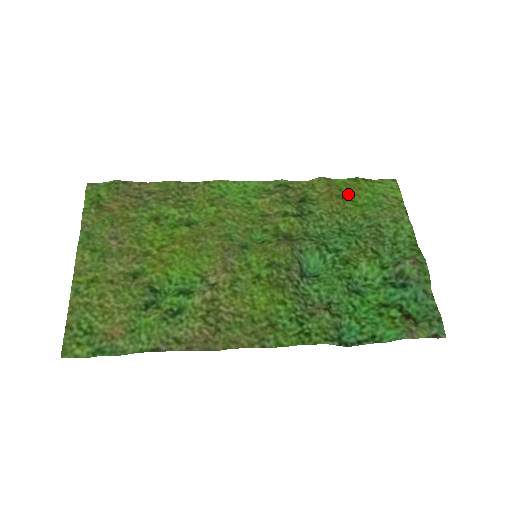
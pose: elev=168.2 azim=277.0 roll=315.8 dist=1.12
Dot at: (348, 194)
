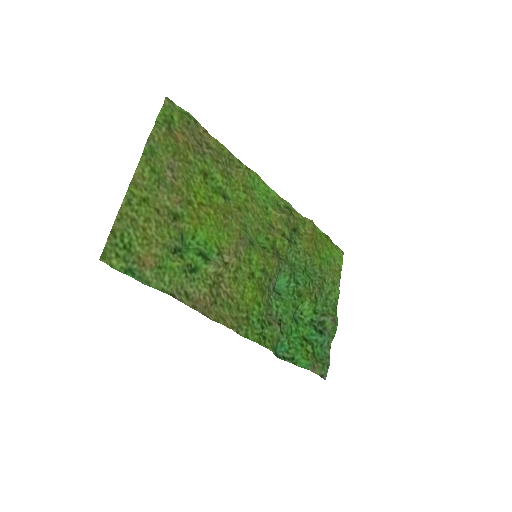
Dot at: (319, 244)
